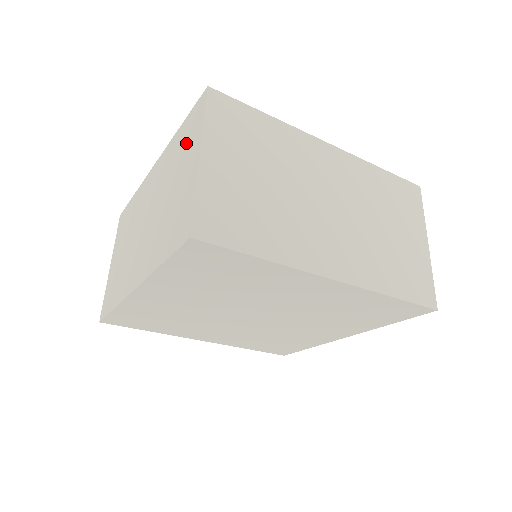
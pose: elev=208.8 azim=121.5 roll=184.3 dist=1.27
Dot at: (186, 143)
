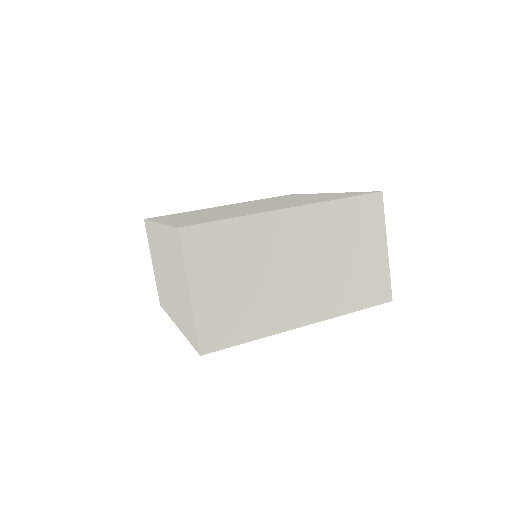
Dot at: (176, 258)
